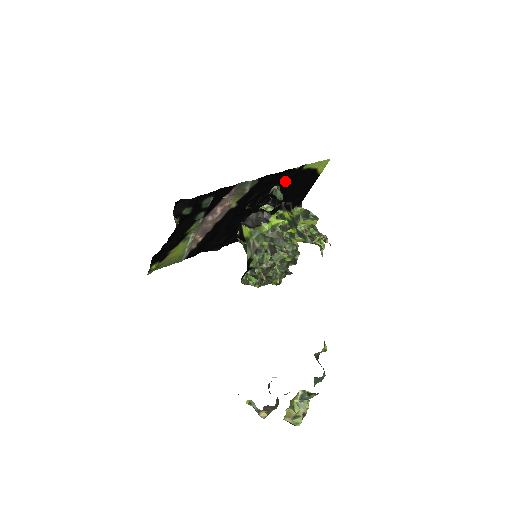
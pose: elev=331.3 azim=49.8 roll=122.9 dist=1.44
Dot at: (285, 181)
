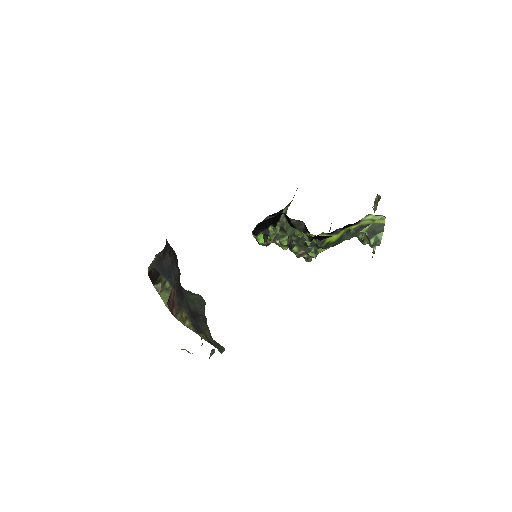
Dot at: occluded
